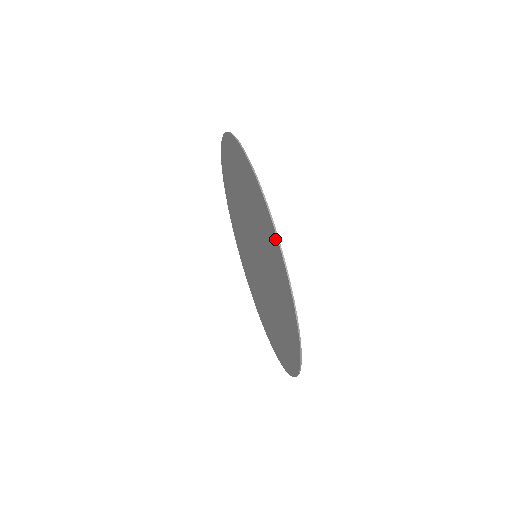
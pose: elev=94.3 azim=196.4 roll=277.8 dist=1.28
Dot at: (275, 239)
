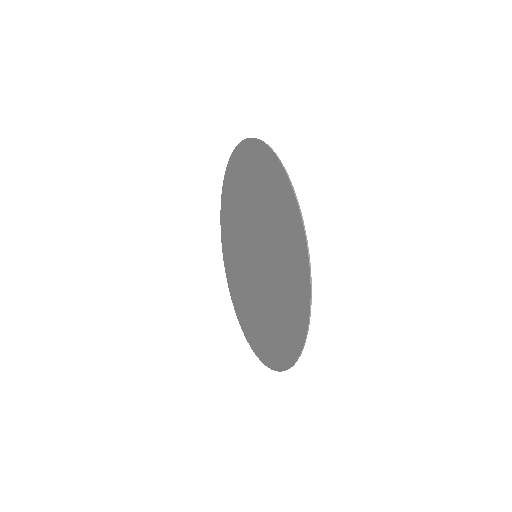
Dot at: (295, 210)
